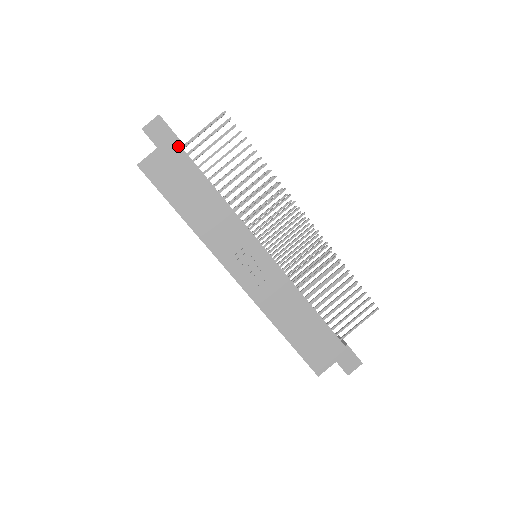
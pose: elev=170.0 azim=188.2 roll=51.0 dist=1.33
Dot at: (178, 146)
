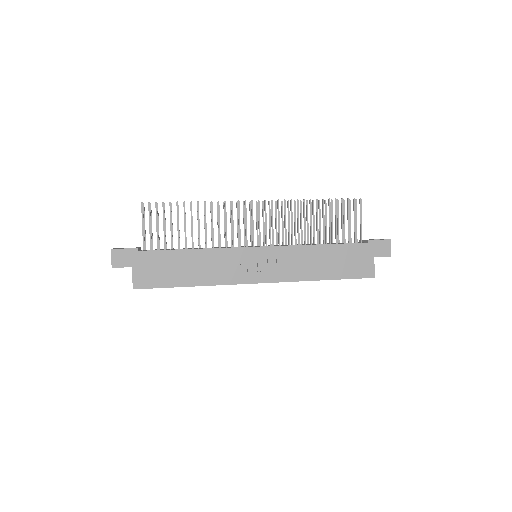
Dot at: (141, 252)
